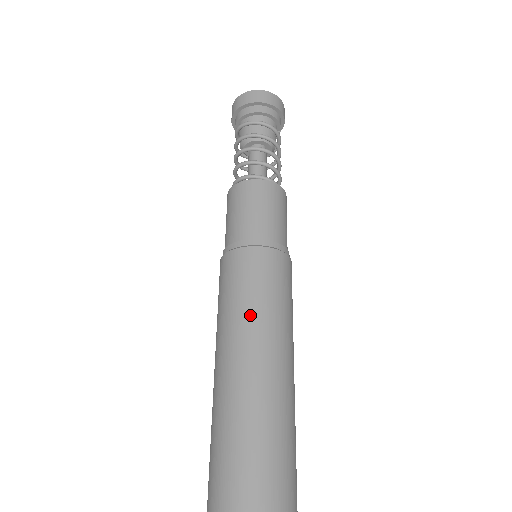
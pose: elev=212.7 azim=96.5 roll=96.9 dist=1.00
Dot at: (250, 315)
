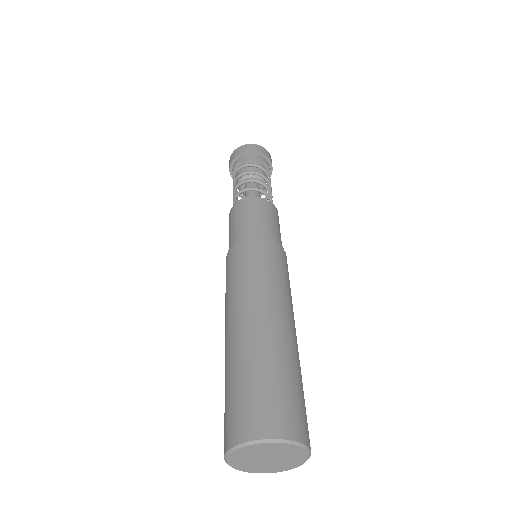
Dot at: (247, 285)
